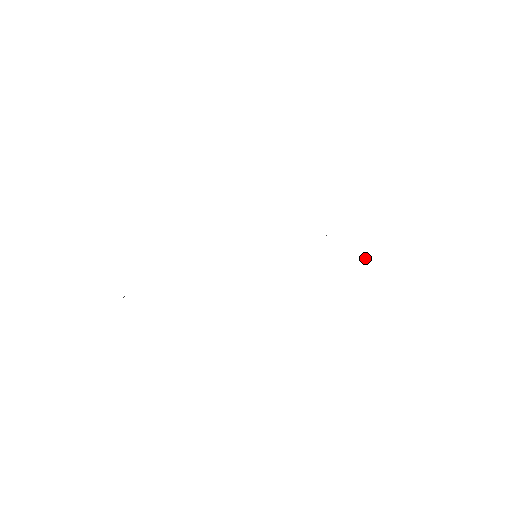
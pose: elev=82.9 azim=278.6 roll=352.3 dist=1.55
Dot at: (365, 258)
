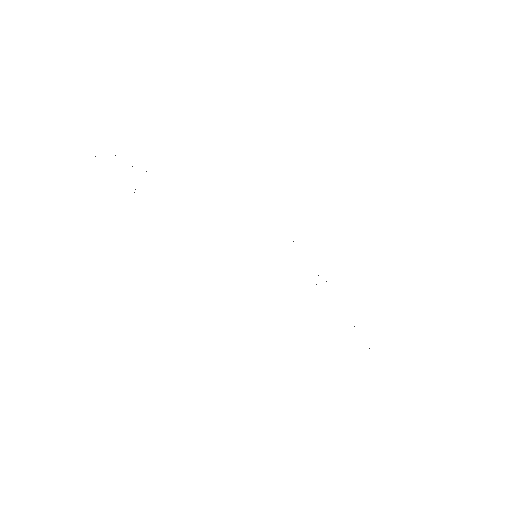
Dot at: occluded
